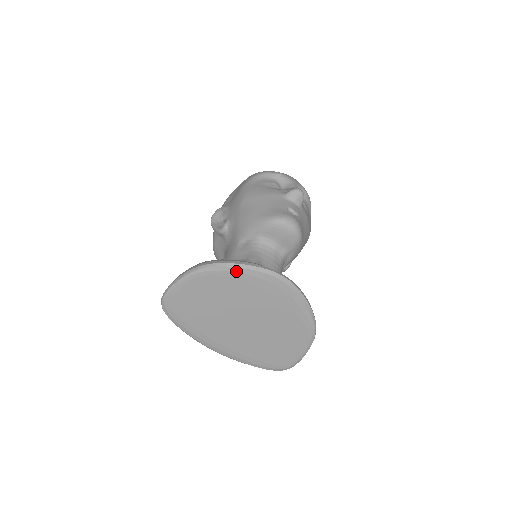
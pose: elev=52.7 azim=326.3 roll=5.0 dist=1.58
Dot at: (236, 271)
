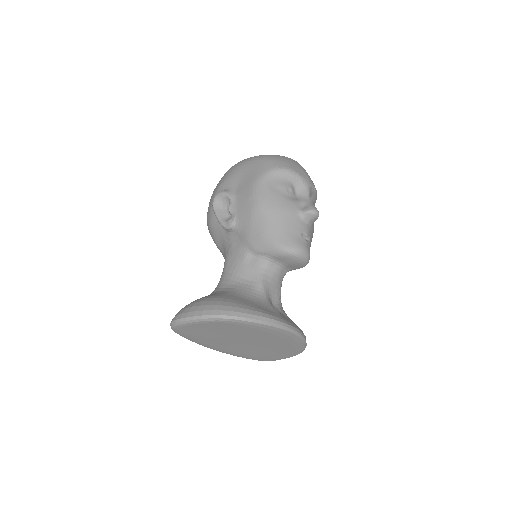
Dot at: (253, 324)
